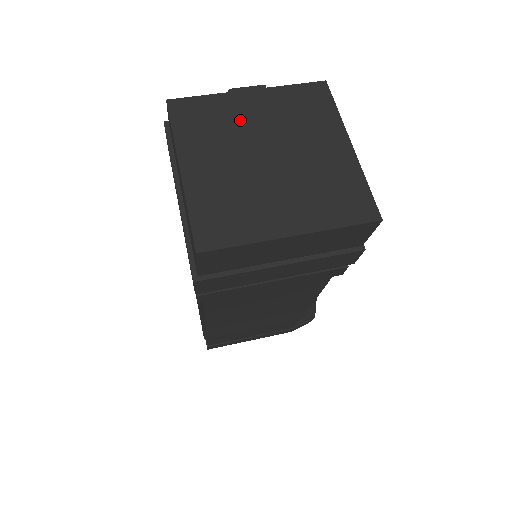
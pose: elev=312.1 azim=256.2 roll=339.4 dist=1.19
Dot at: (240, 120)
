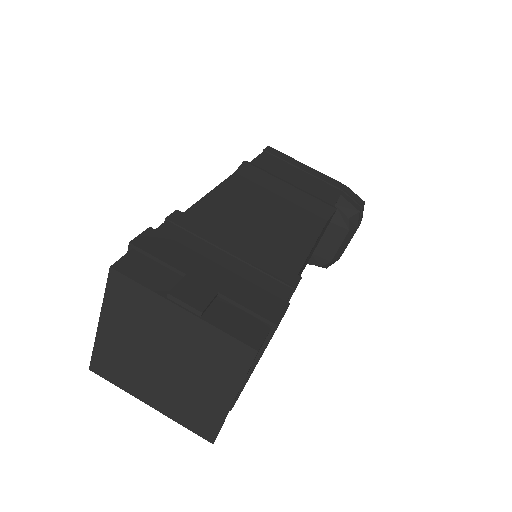
Dot at: (160, 324)
